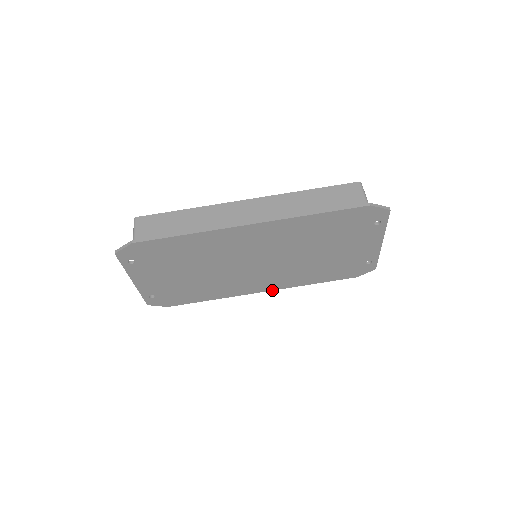
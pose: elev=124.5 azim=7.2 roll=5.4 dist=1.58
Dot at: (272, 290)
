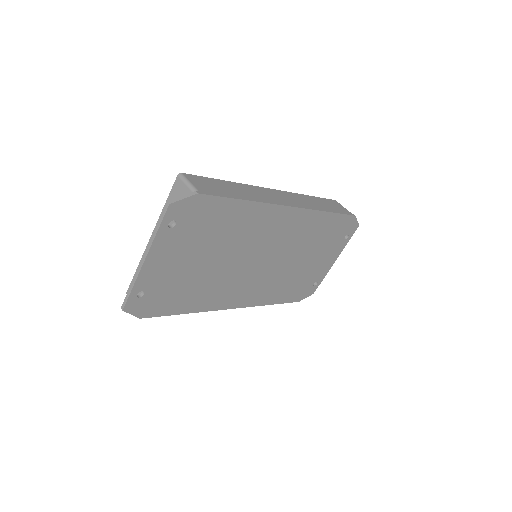
Dot at: (241, 307)
